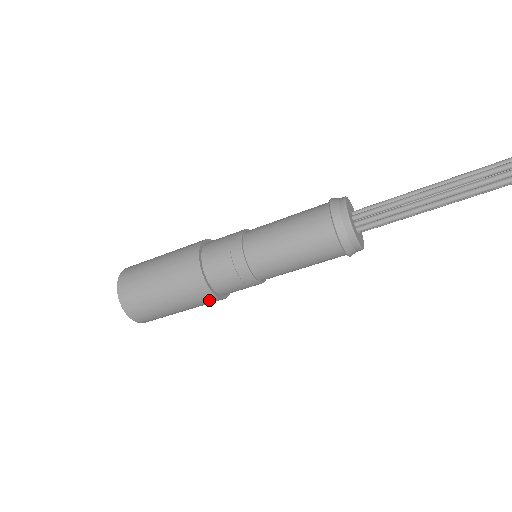
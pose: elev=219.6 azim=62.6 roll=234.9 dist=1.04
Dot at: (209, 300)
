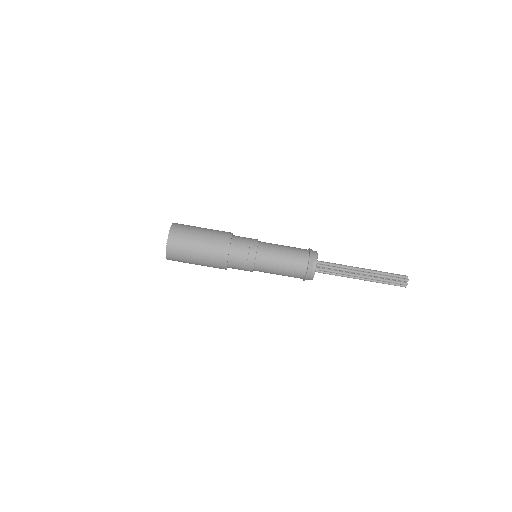
Dot at: (223, 246)
